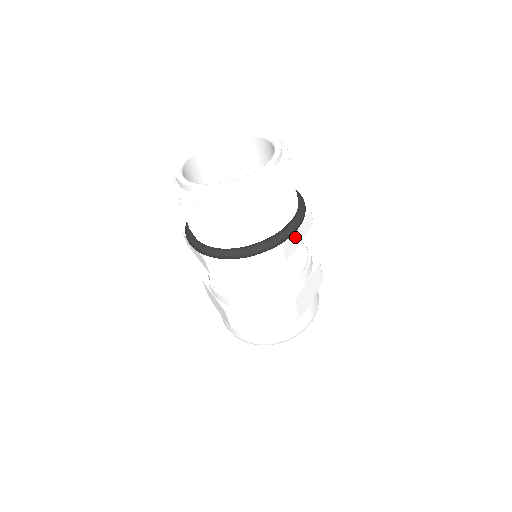
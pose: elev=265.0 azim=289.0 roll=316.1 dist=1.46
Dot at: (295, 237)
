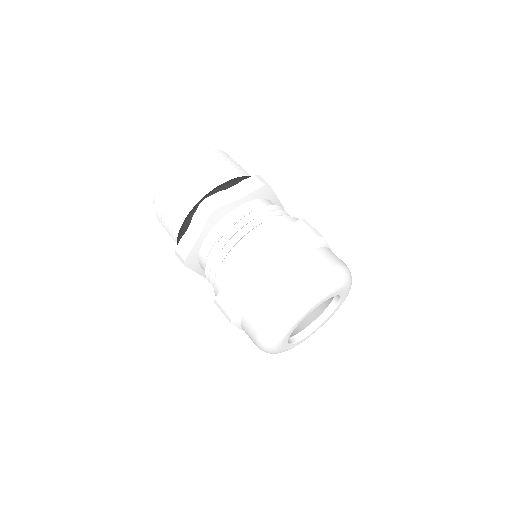
Dot at: occluded
